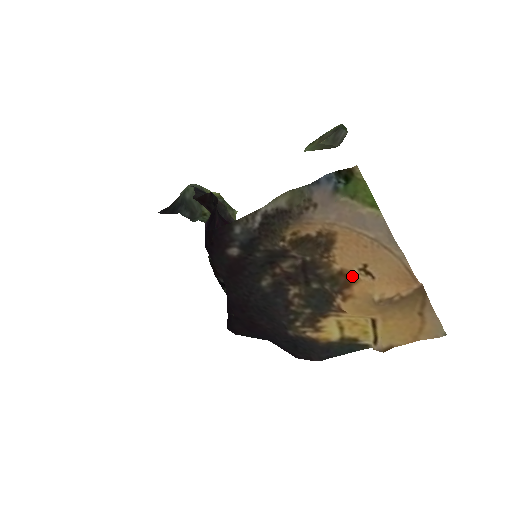
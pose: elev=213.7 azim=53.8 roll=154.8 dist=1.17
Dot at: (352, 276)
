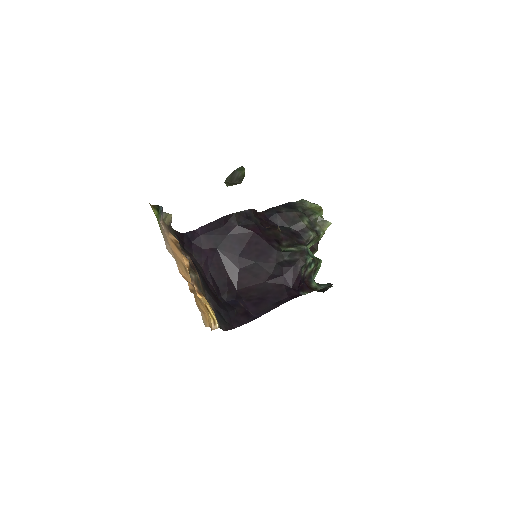
Dot at: (188, 271)
